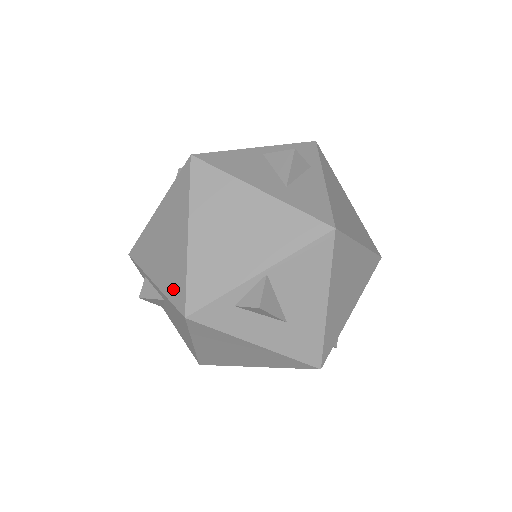
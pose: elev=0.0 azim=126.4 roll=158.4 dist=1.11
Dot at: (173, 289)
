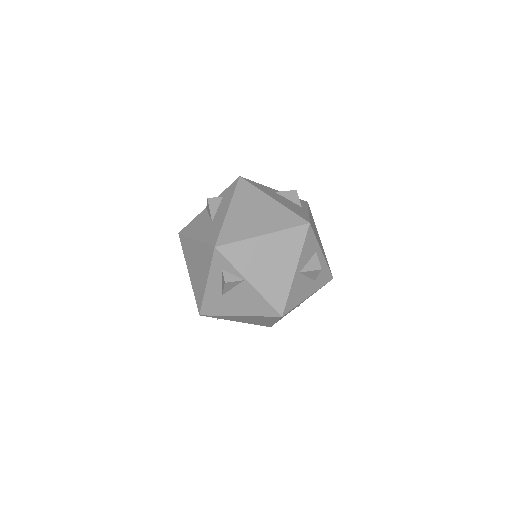
Dot at: occluded
